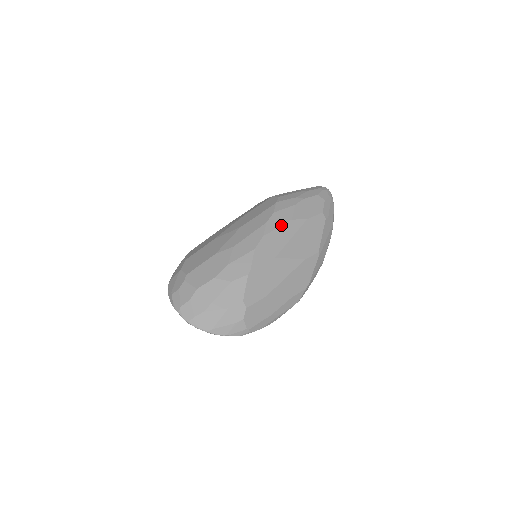
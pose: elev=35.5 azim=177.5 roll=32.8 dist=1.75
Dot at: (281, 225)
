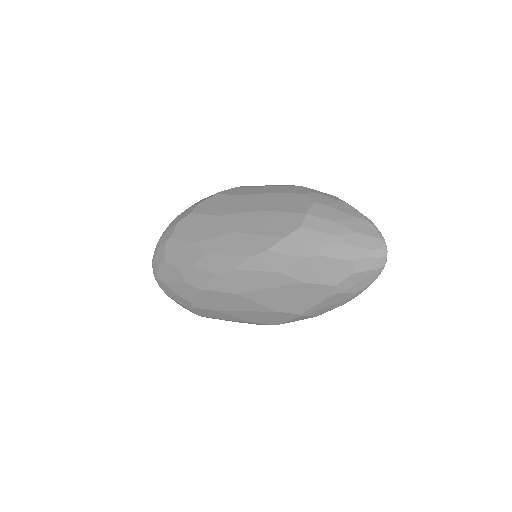
Dot at: (263, 270)
